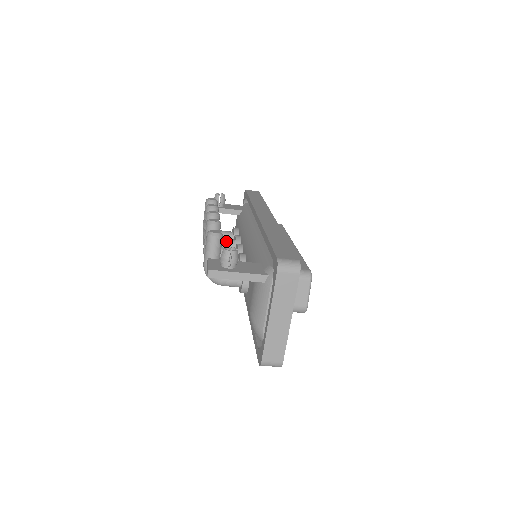
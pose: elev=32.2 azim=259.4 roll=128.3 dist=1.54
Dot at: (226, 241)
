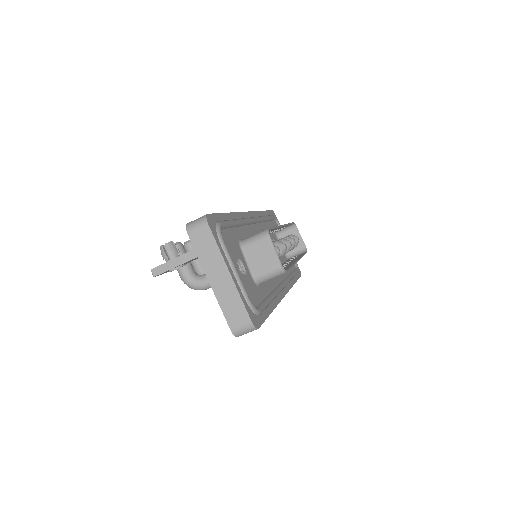
Dot at: occluded
